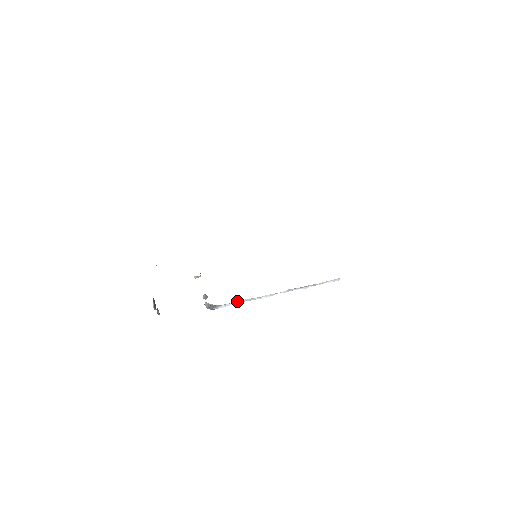
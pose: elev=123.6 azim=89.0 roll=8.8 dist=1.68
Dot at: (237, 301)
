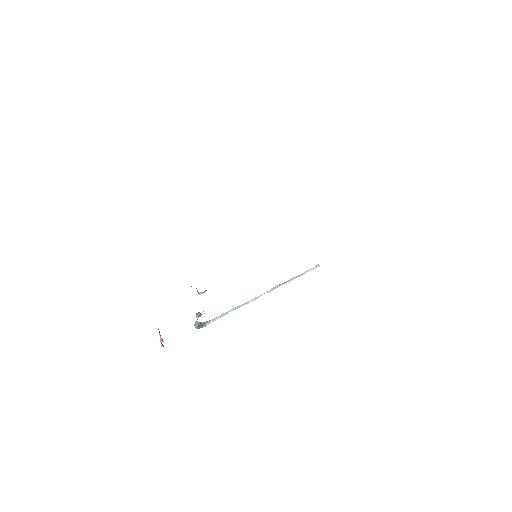
Dot at: occluded
